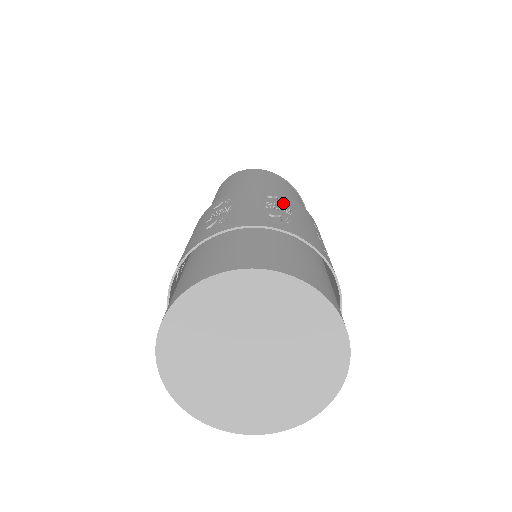
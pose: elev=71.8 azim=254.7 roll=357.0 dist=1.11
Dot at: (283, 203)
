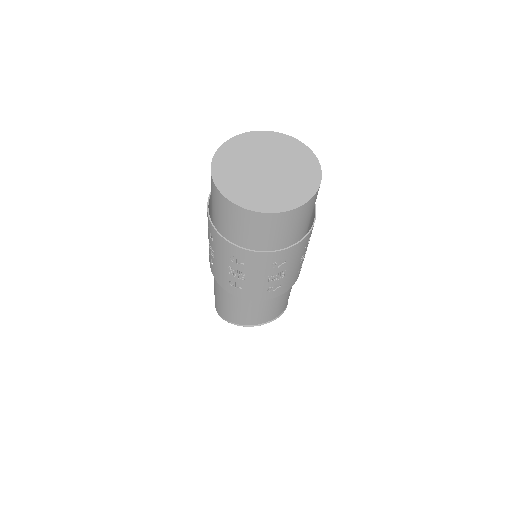
Dot at: occluded
